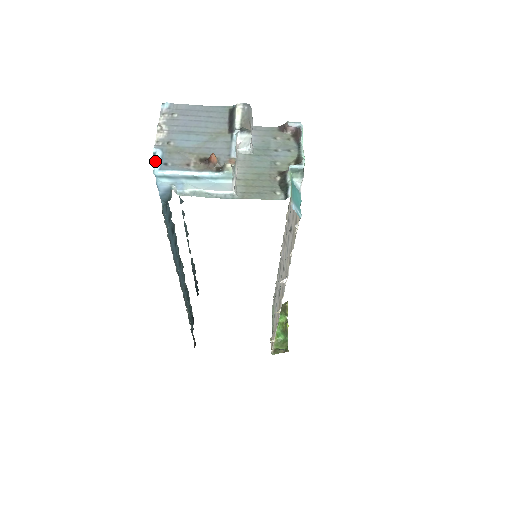
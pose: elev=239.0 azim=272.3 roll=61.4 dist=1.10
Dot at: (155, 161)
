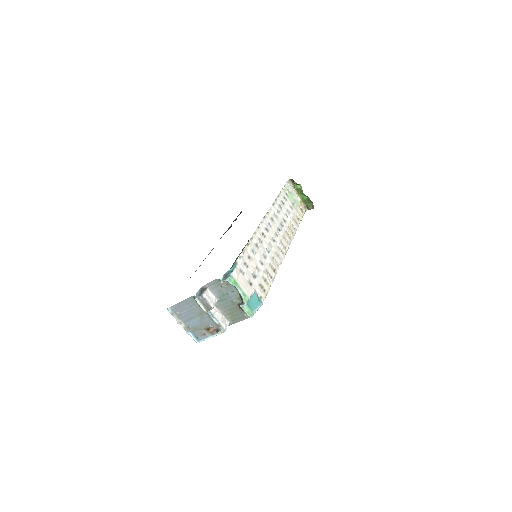
Dot at: (193, 339)
